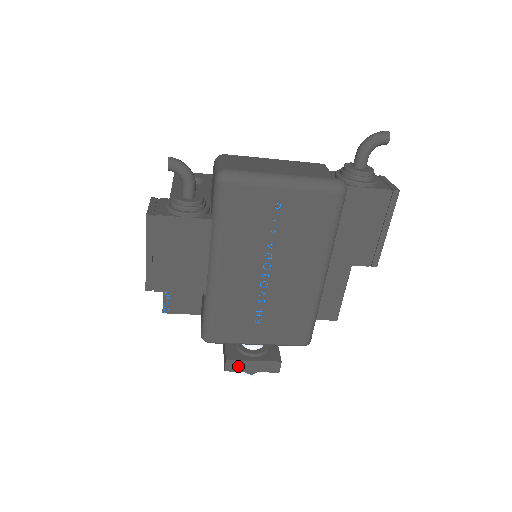
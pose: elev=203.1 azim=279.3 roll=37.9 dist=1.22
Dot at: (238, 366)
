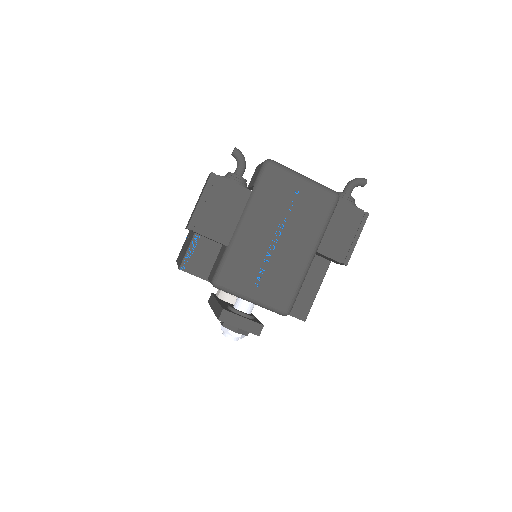
Dot at: (230, 318)
